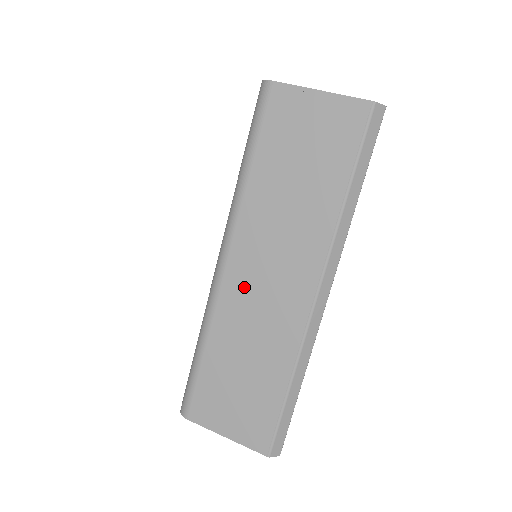
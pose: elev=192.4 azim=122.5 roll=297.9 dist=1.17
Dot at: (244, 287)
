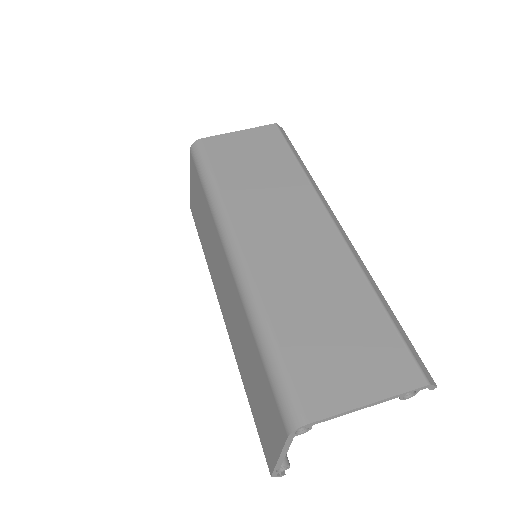
Dot at: (270, 250)
